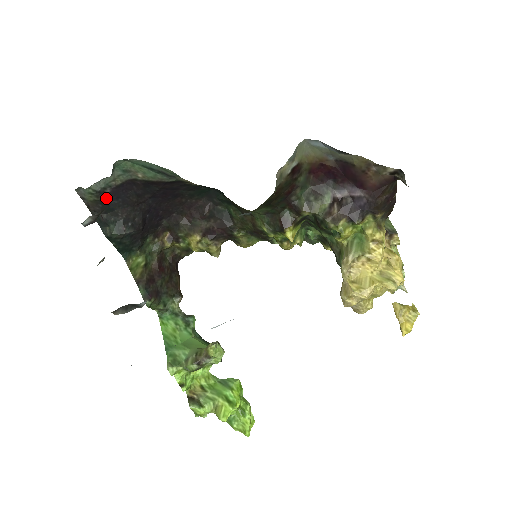
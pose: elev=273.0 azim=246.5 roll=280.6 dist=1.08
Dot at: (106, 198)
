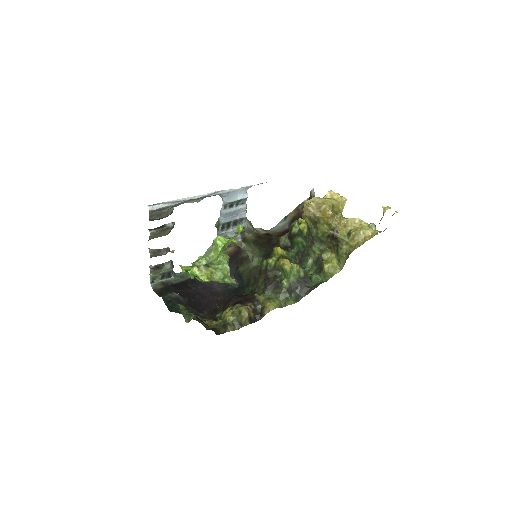
Dot at: (168, 287)
